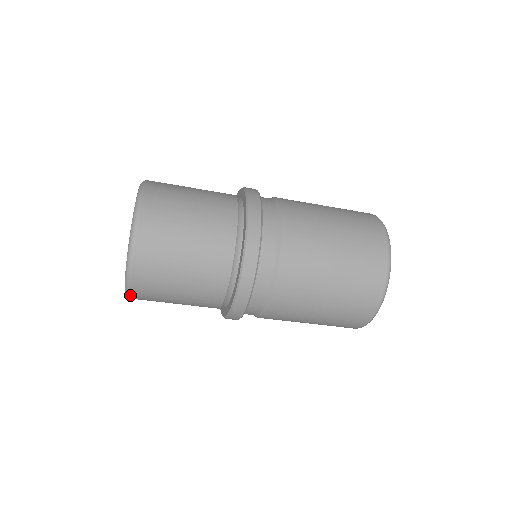
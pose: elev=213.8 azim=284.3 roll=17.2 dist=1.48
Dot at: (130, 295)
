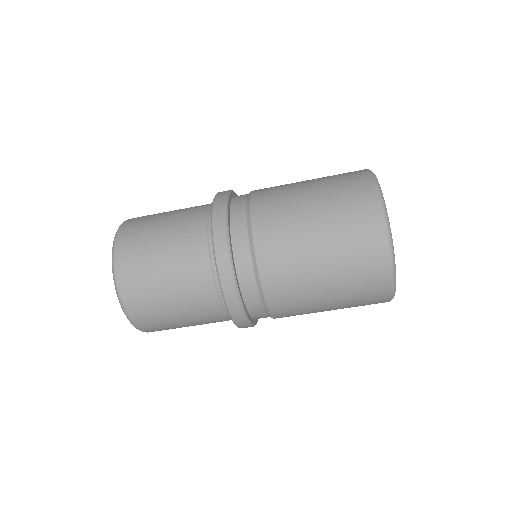
Dot at: occluded
